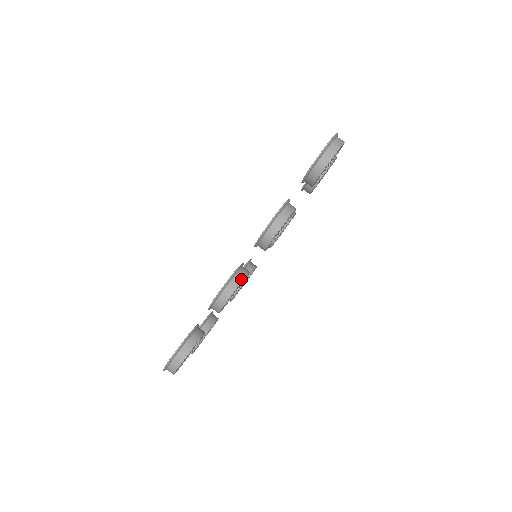
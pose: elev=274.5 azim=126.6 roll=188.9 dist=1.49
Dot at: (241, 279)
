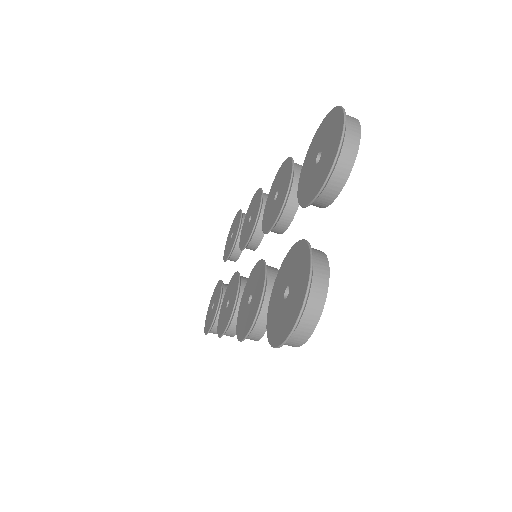
Dot at: occluded
